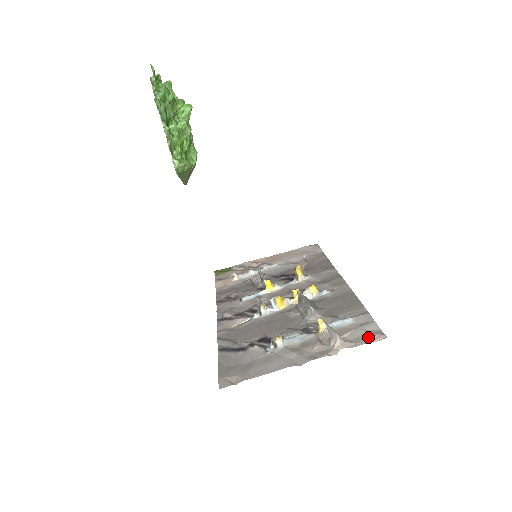
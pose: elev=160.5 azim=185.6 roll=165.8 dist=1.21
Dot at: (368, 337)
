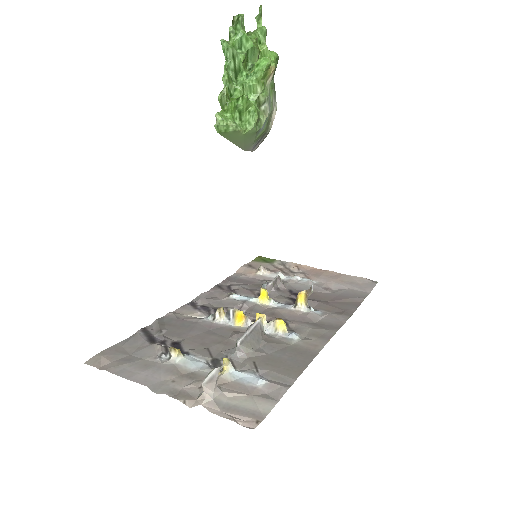
Dot at: (241, 413)
